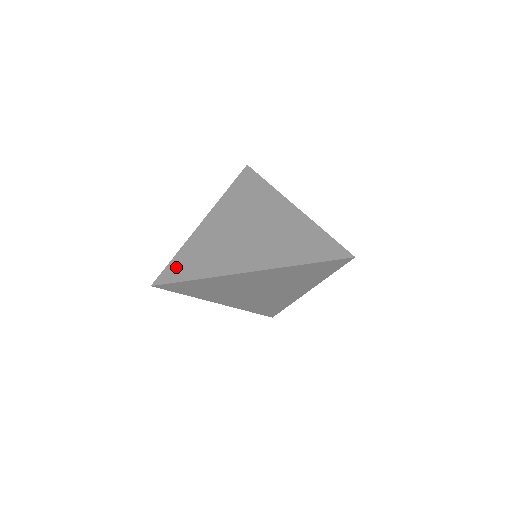
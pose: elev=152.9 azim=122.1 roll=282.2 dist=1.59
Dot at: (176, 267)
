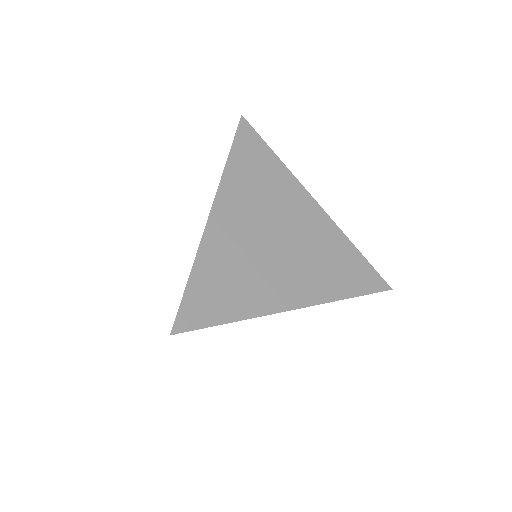
Dot at: (198, 300)
